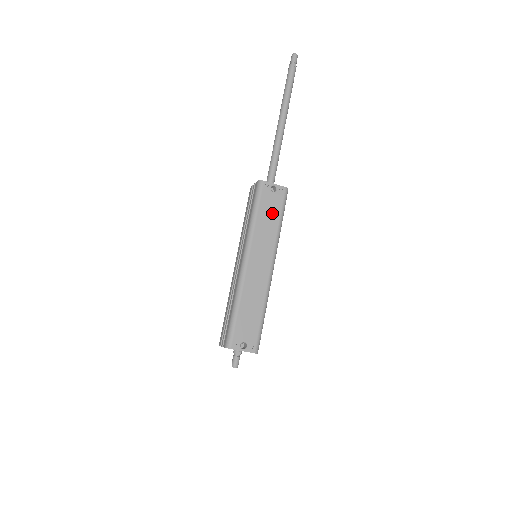
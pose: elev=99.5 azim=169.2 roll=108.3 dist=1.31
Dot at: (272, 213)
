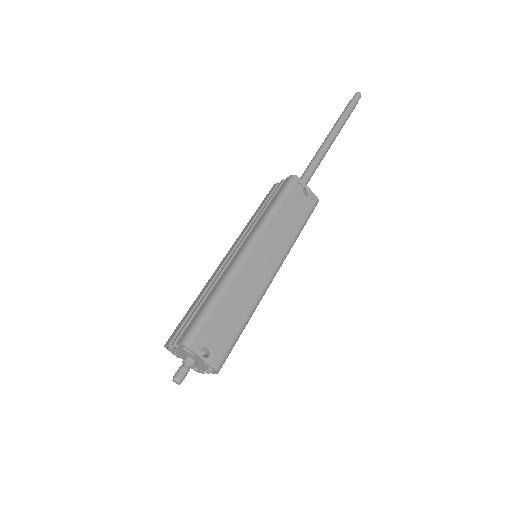
Dot at: (296, 214)
